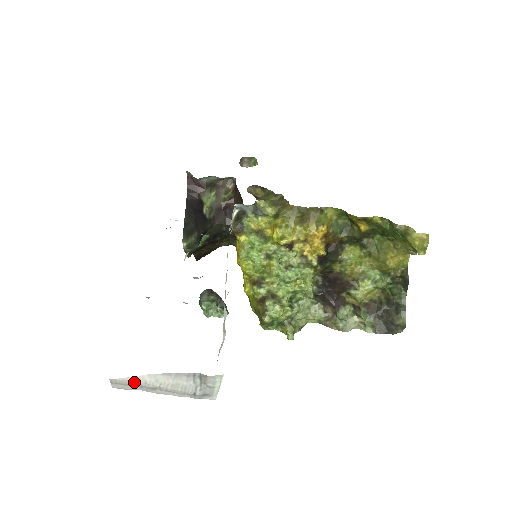
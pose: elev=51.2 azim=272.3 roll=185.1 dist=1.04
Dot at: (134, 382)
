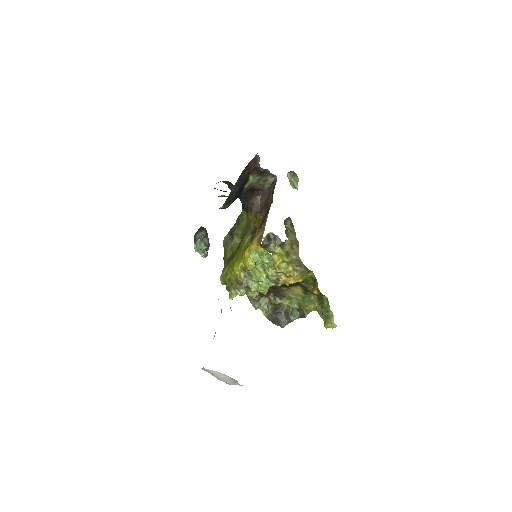
Dot at: (211, 372)
